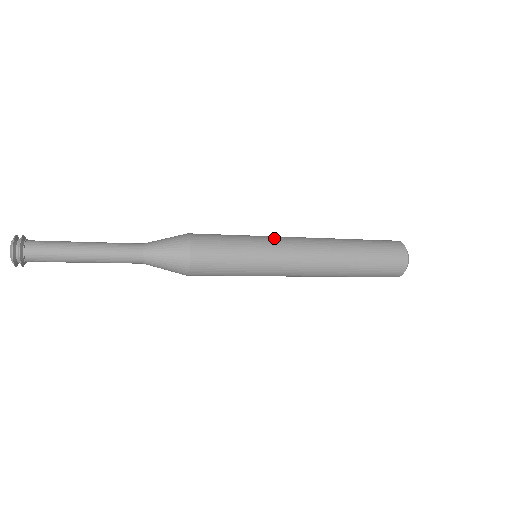
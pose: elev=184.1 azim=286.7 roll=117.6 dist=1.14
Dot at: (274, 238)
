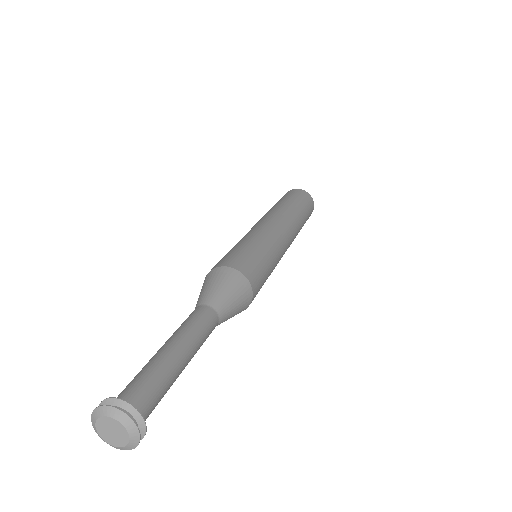
Dot at: (259, 229)
